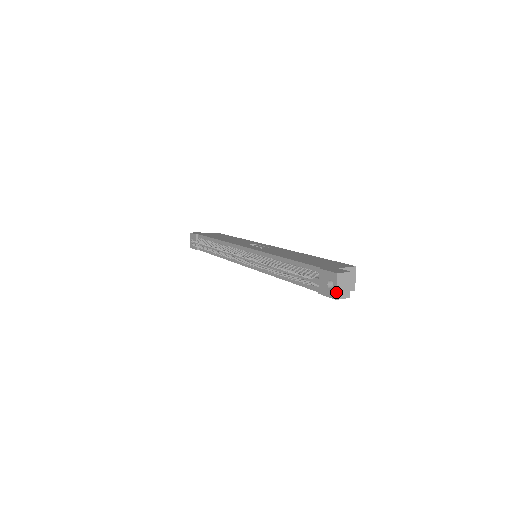
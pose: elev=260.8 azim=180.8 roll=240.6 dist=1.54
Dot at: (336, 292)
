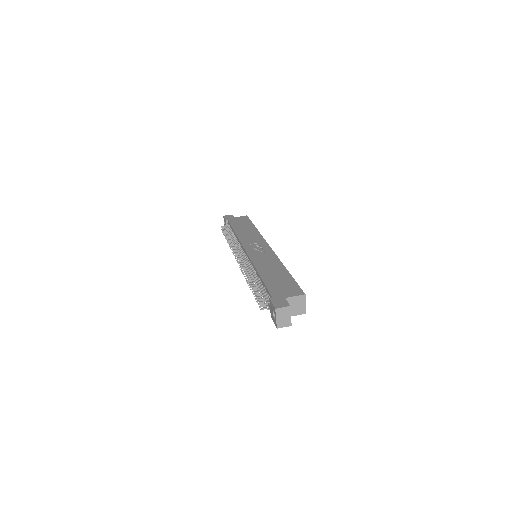
Dot at: (276, 323)
